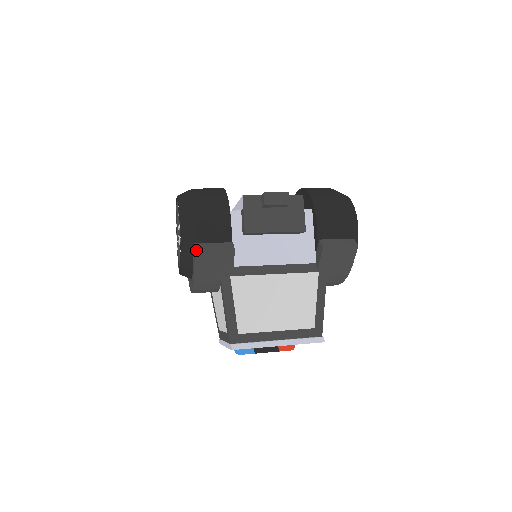
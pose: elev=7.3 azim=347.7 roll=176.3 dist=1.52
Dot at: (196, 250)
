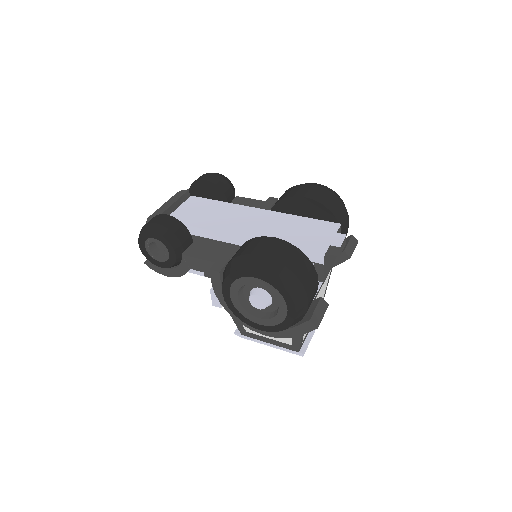
Dot at: (317, 326)
